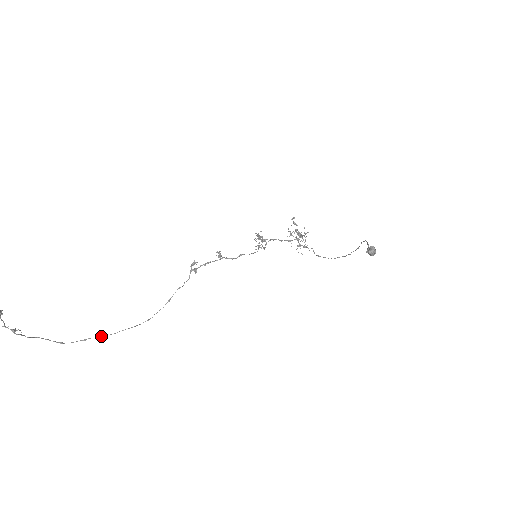
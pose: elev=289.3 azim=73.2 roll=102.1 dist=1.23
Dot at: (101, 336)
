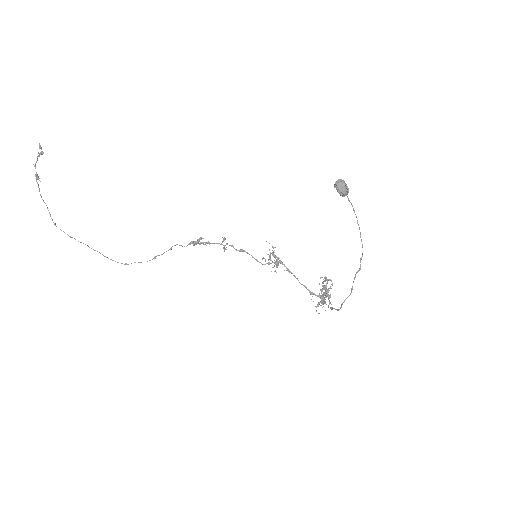
Dot at: (83, 243)
